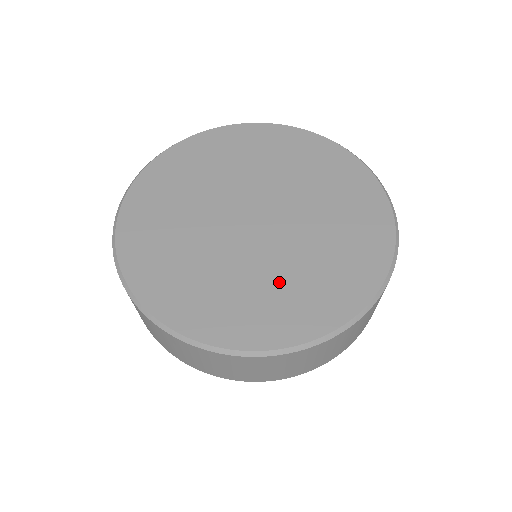
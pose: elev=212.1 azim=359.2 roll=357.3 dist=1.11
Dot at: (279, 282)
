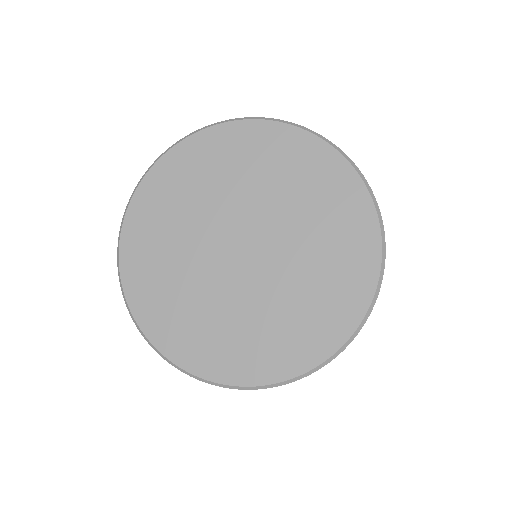
Dot at: (219, 319)
